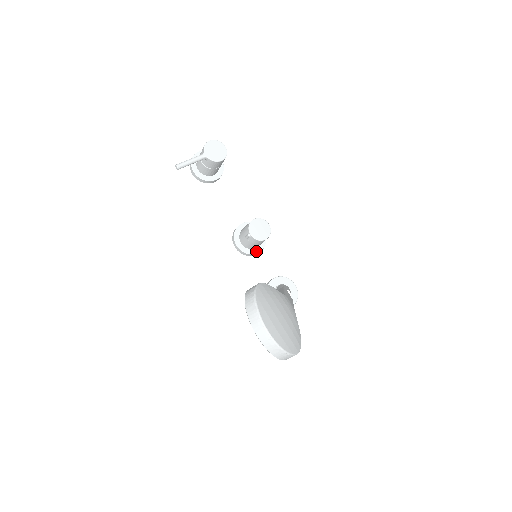
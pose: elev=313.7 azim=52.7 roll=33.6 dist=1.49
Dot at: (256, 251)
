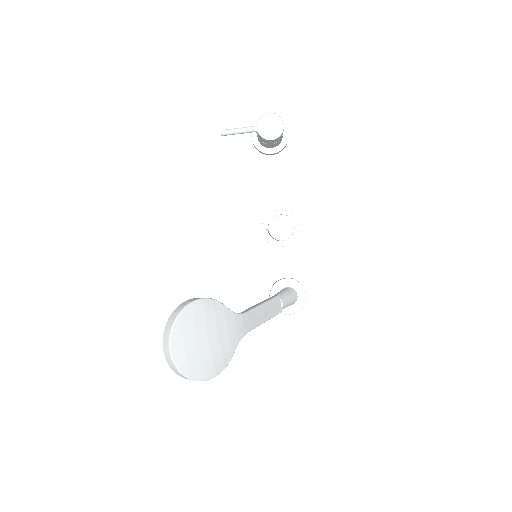
Dot at: (280, 244)
